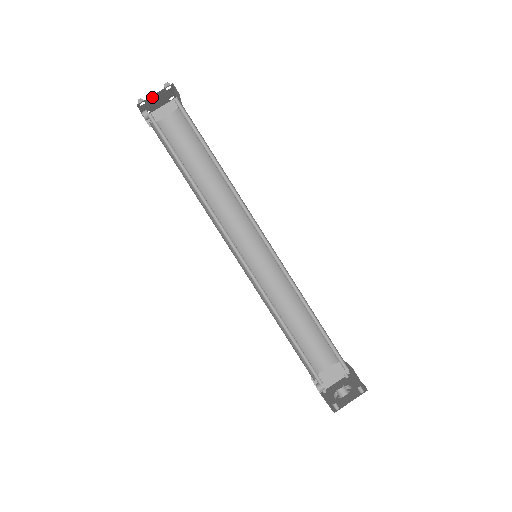
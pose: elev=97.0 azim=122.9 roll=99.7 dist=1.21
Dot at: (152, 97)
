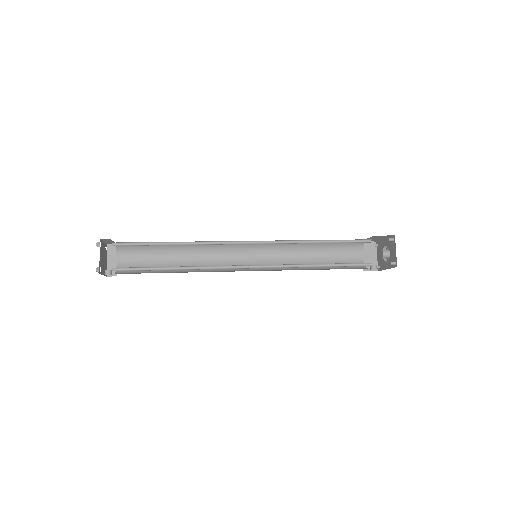
Dot at: (100, 260)
